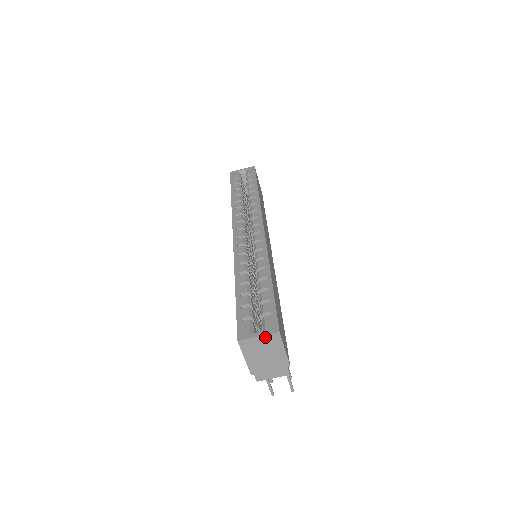
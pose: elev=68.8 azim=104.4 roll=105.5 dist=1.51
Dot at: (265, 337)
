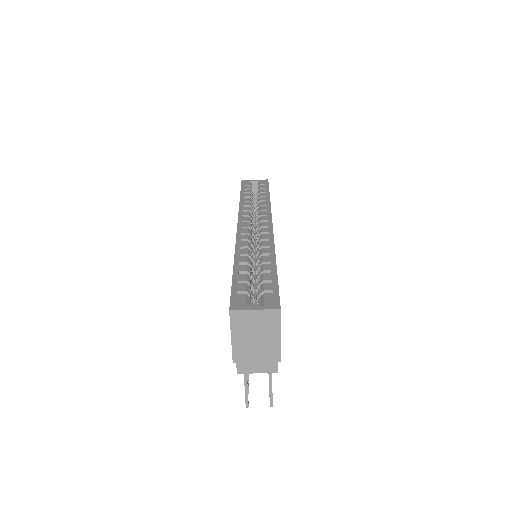
Dot at: (262, 312)
